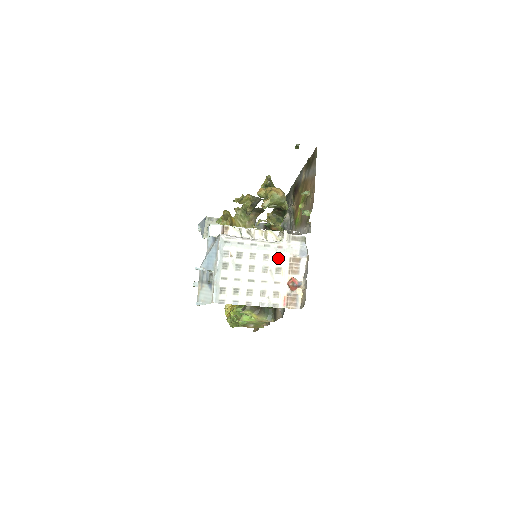
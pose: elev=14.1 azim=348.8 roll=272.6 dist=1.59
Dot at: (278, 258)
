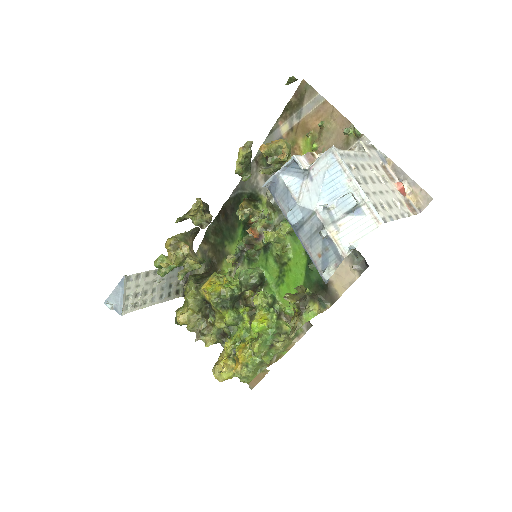
Dot at: (376, 167)
